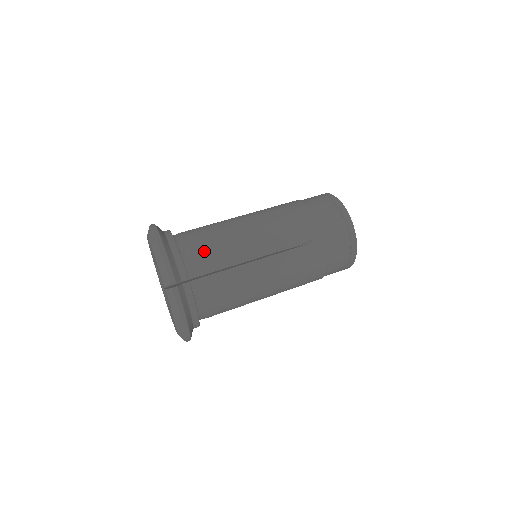
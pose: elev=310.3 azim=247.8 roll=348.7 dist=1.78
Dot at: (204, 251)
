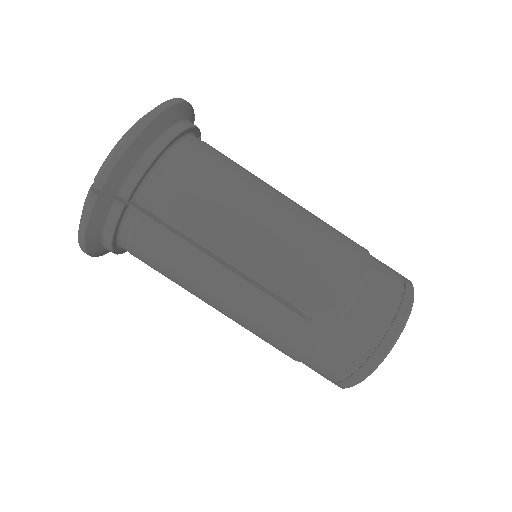
Dot at: (182, 191)
